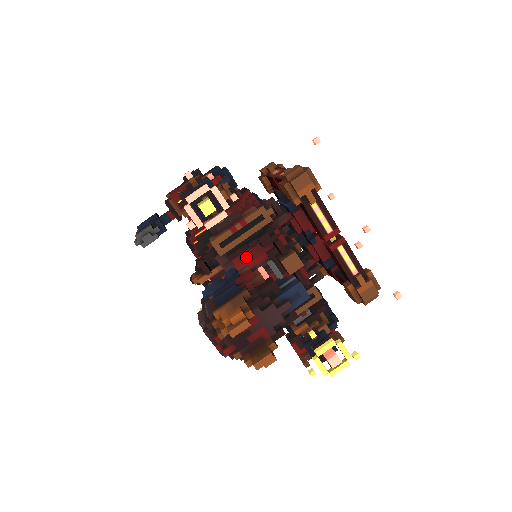
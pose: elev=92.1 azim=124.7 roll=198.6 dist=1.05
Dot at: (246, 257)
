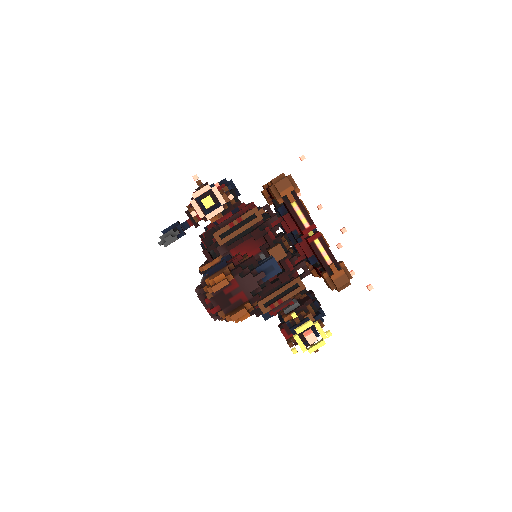
Dot at: (243, 250)
